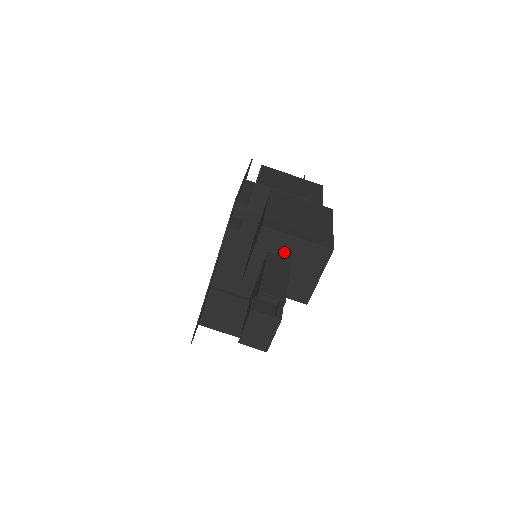
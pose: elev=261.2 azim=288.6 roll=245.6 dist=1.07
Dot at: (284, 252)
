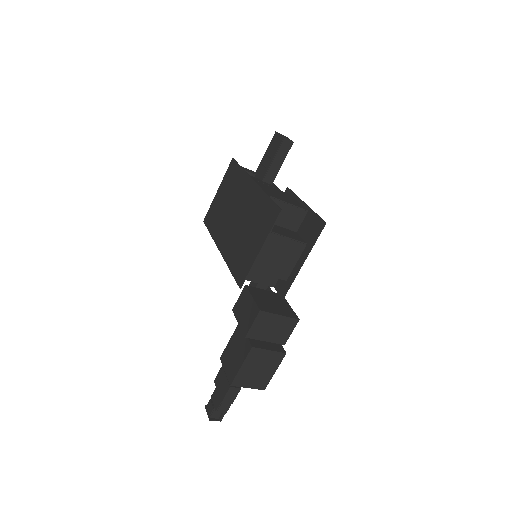
Dot at: occluded
